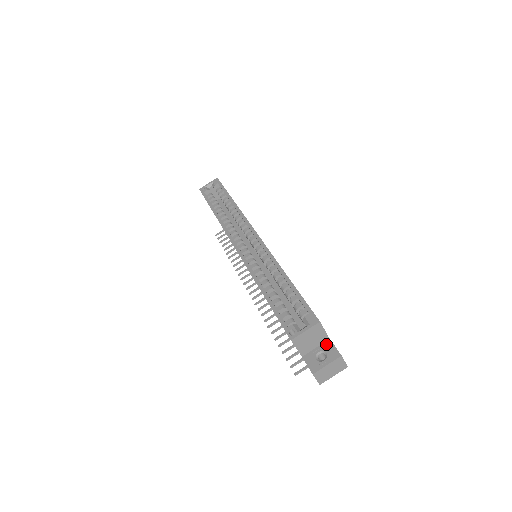
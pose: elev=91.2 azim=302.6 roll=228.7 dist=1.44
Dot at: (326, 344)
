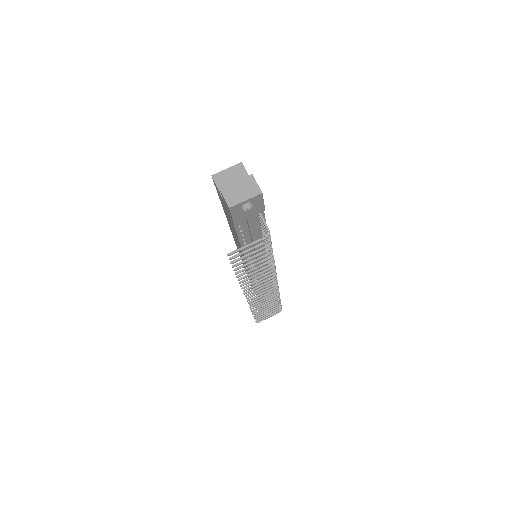
Dot at: occluded
